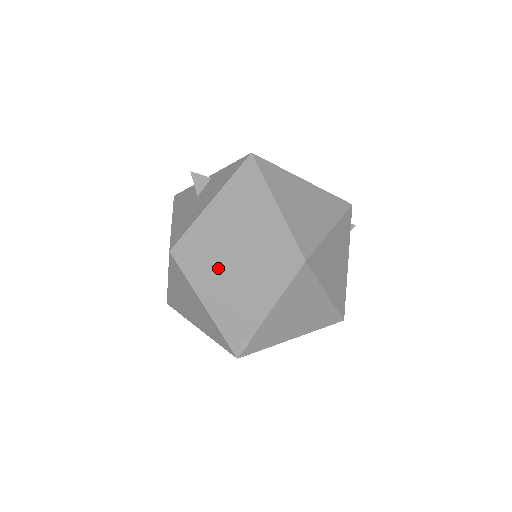
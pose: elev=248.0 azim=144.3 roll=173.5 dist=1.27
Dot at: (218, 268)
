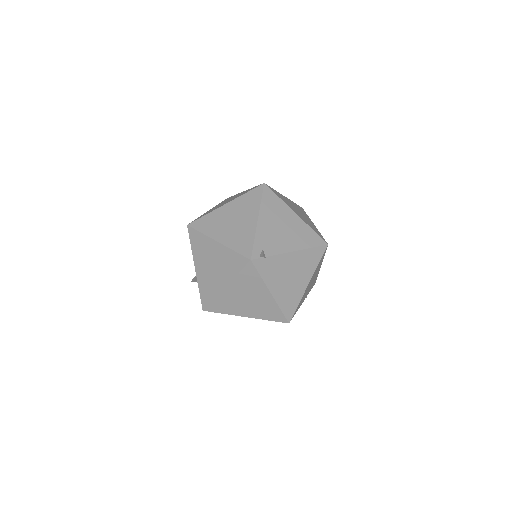
Dot at: (283, 210)
